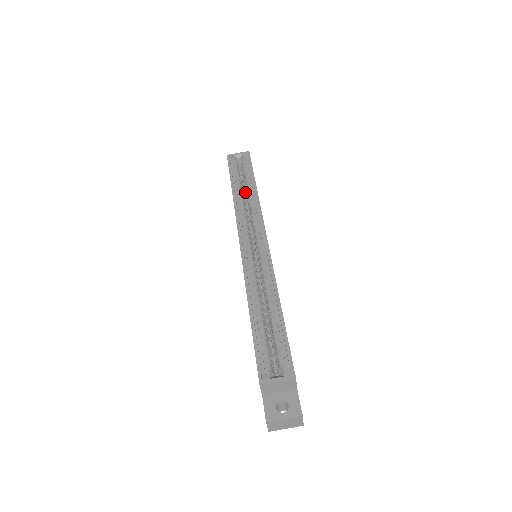
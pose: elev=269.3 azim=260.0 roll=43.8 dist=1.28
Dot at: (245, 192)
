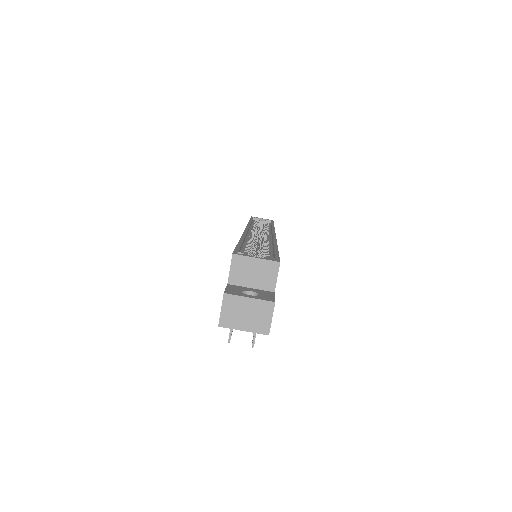
Dot at: occluded
